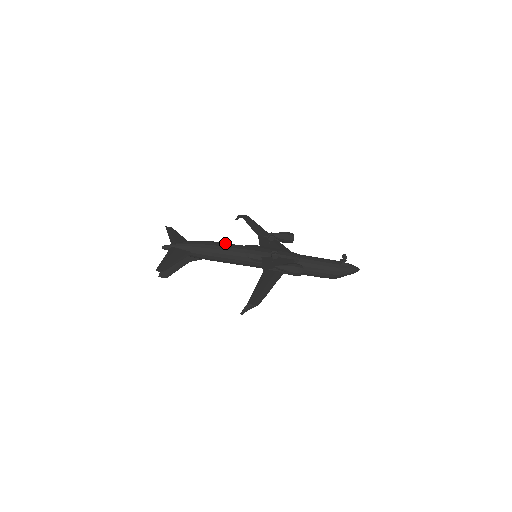
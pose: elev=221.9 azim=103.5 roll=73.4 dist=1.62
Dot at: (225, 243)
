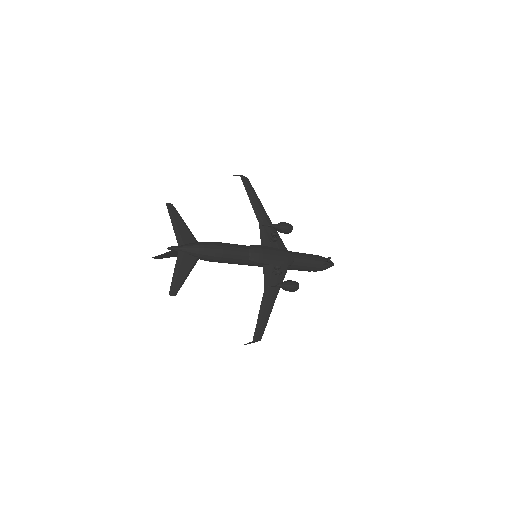
Dot at: (233, 248)
